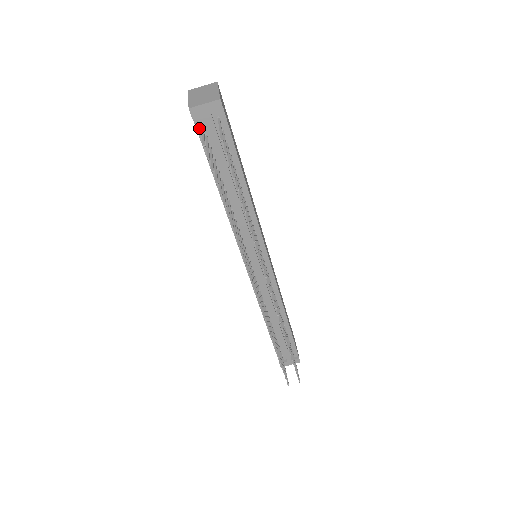
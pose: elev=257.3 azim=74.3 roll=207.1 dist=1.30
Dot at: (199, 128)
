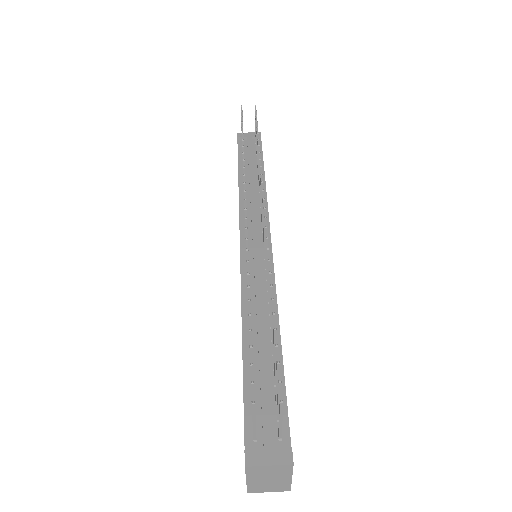
Dot at: (240, 145)
